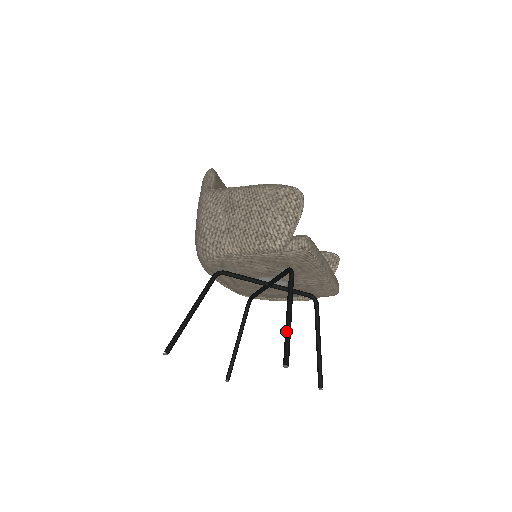
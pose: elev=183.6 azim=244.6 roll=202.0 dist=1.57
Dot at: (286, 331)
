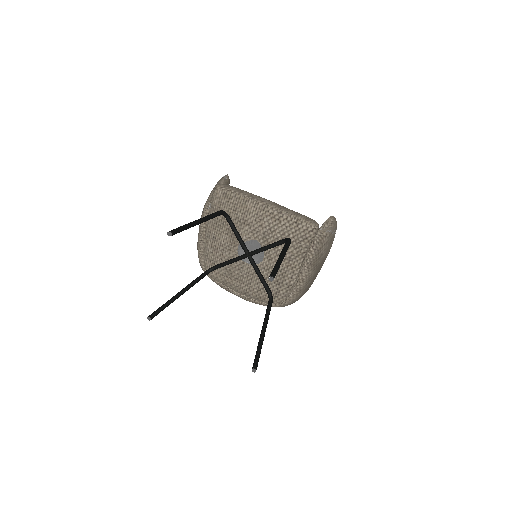
Dot at: occluded
